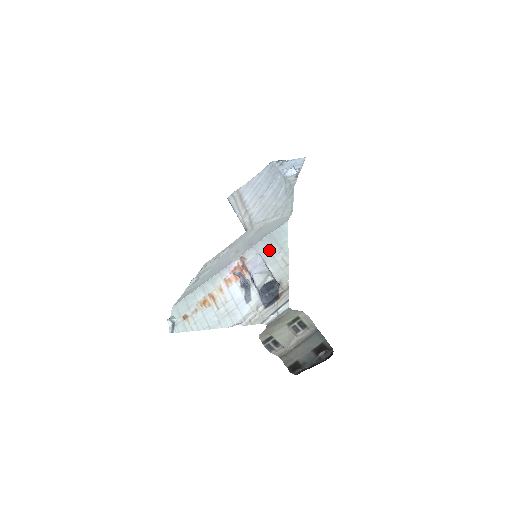
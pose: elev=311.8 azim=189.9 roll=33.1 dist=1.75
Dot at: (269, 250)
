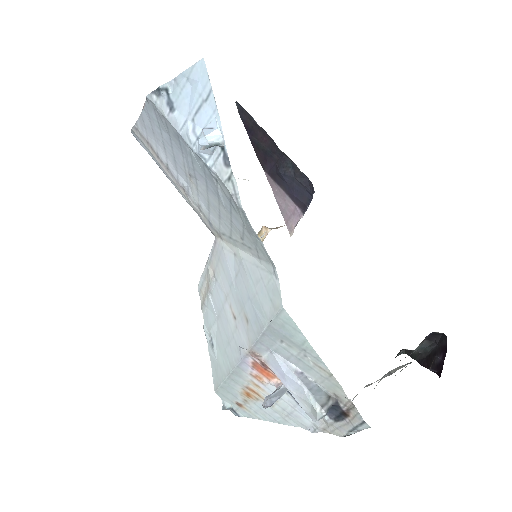
Dot at: (285, 350)
